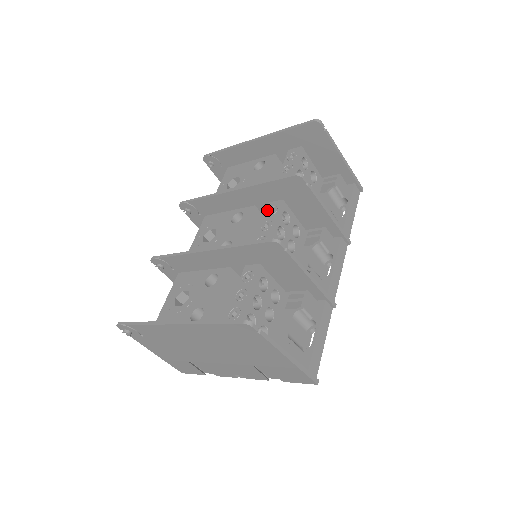
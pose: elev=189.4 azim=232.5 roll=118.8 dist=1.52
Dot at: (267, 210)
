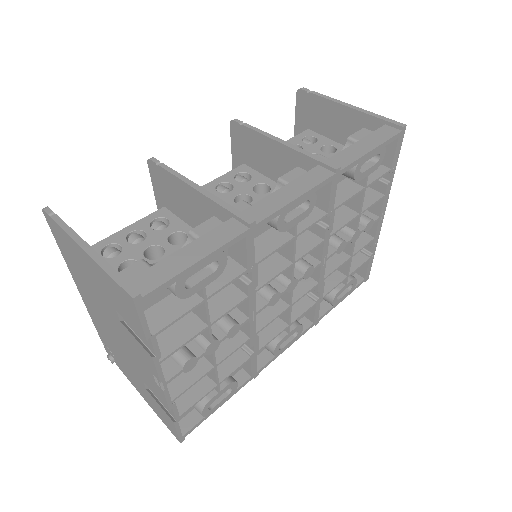
Dot at: occluded
